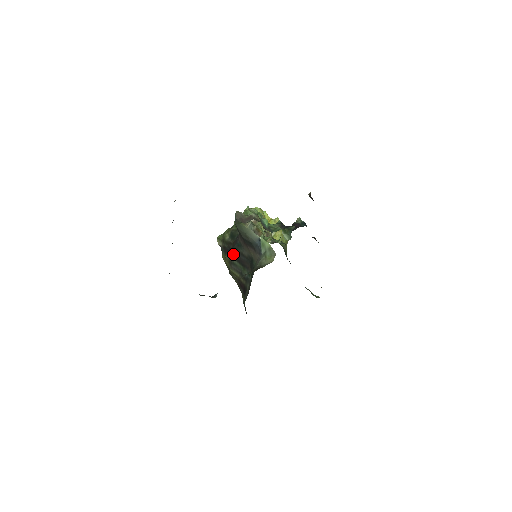
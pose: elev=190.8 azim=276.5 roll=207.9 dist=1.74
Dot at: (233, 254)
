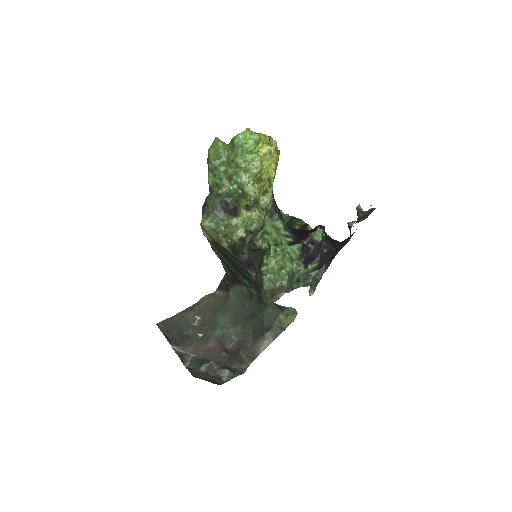
Dot at: (232, 264)
